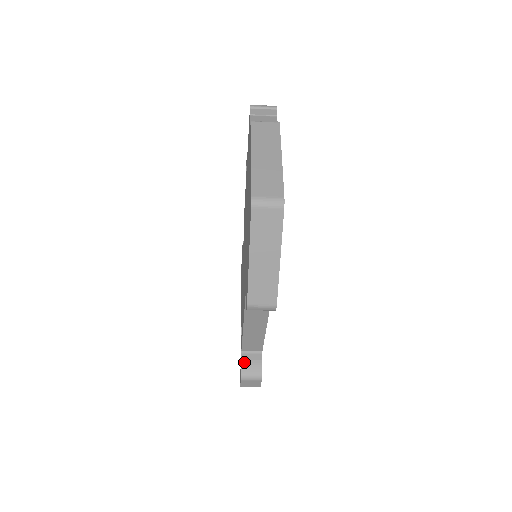
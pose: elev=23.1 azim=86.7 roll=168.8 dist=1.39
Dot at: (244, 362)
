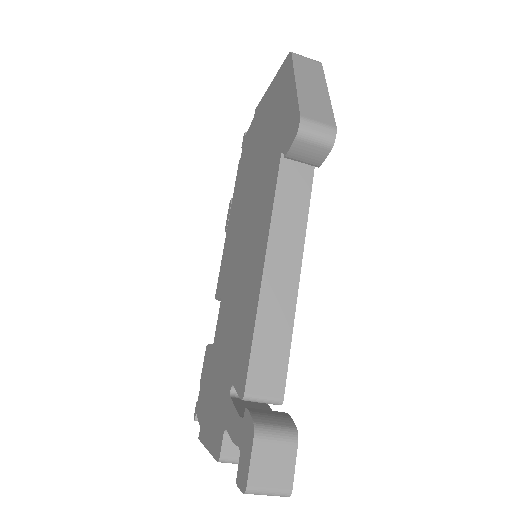
Dot at: (253, 409)
